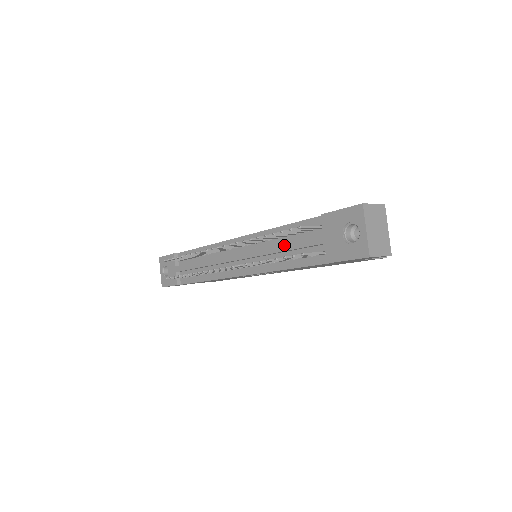
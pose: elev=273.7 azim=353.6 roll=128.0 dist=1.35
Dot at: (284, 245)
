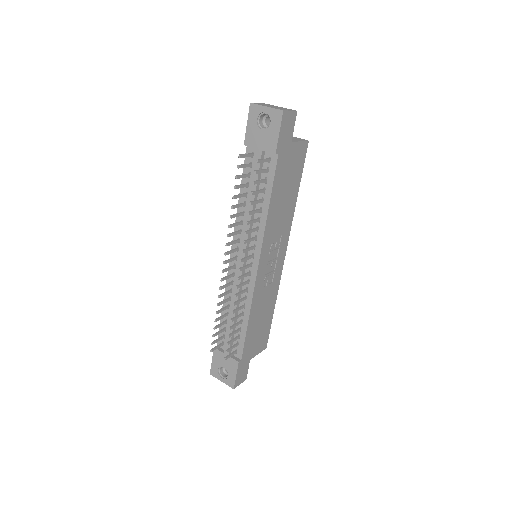
Dot at: (250, 194)
